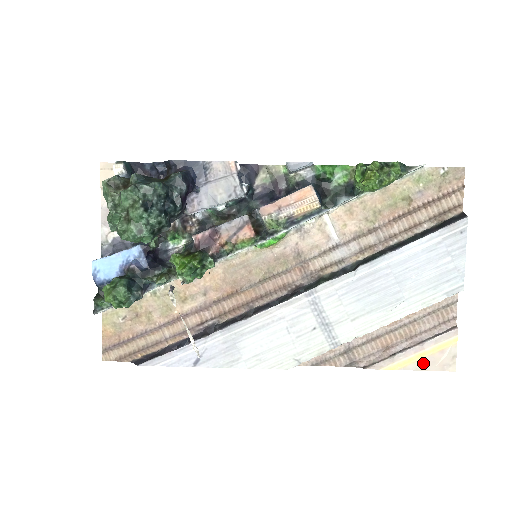
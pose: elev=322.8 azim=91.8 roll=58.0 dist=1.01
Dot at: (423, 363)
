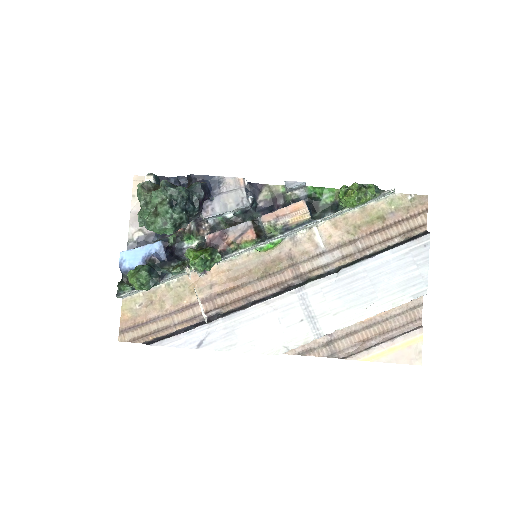
Dot at: (394, 356)
